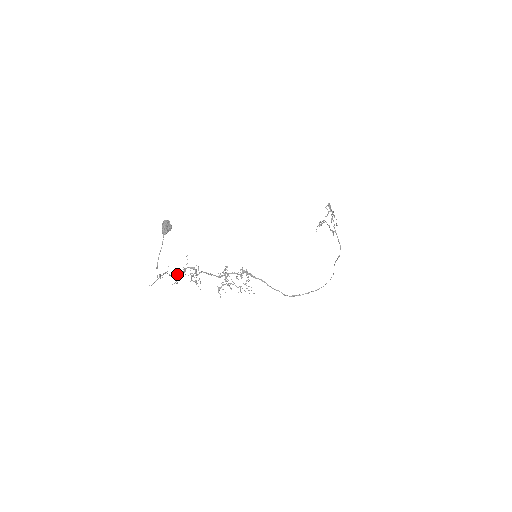
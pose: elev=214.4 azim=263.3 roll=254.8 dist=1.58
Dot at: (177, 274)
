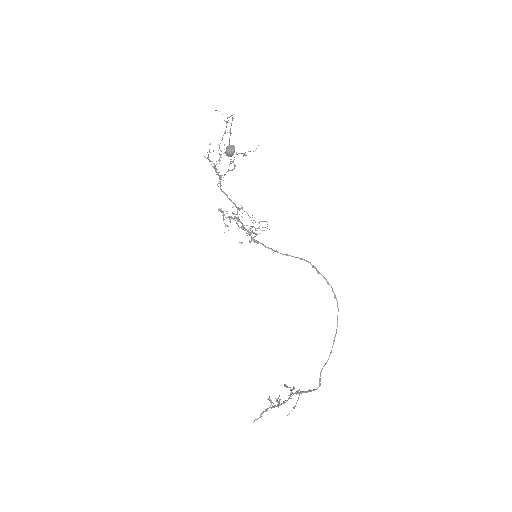
Dot at: (208, 158)
